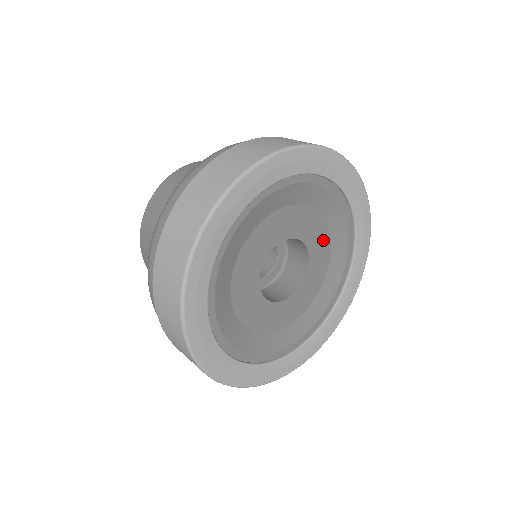
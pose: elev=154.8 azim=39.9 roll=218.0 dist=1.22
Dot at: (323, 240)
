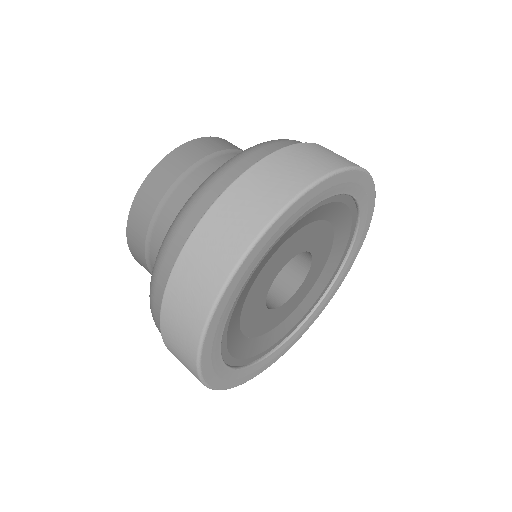
Dot at: (326, 236)
